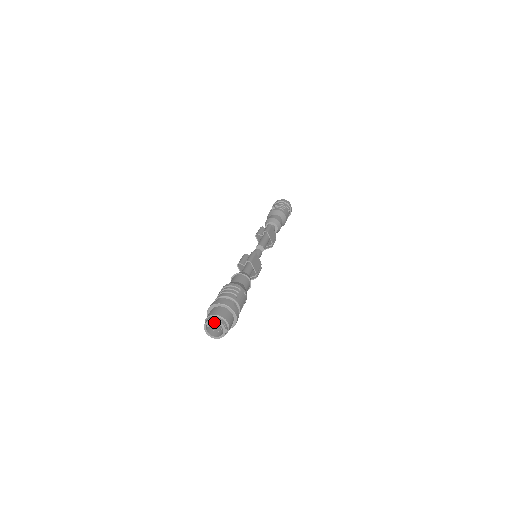
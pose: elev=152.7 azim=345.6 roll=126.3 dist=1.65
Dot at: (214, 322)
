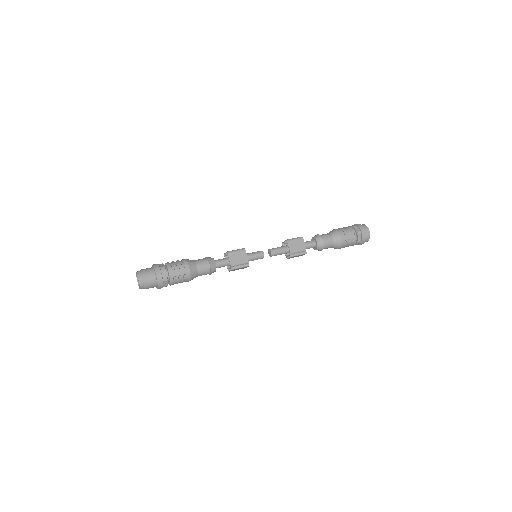
Dot at: occluded
